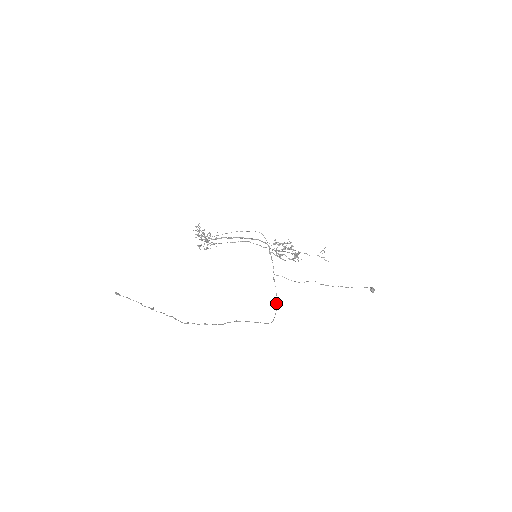
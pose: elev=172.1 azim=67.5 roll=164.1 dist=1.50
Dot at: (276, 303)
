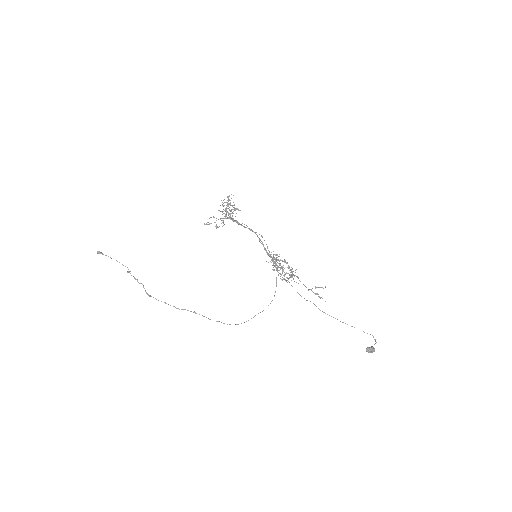
Dot at: occluded
